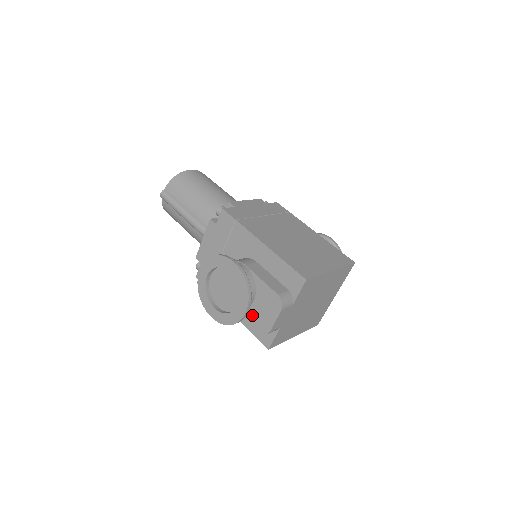
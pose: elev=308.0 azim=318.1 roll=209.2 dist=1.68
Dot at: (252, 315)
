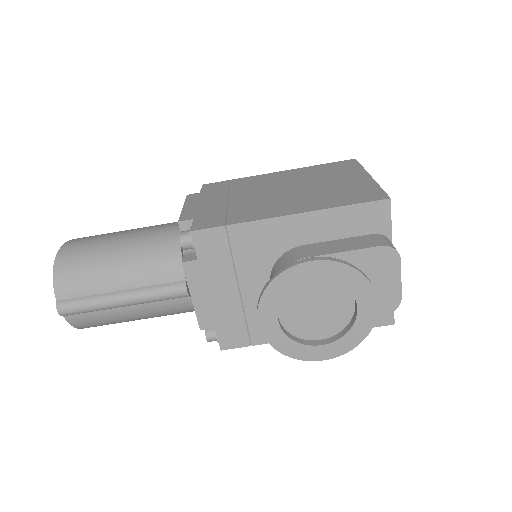
Dot at: occluded
